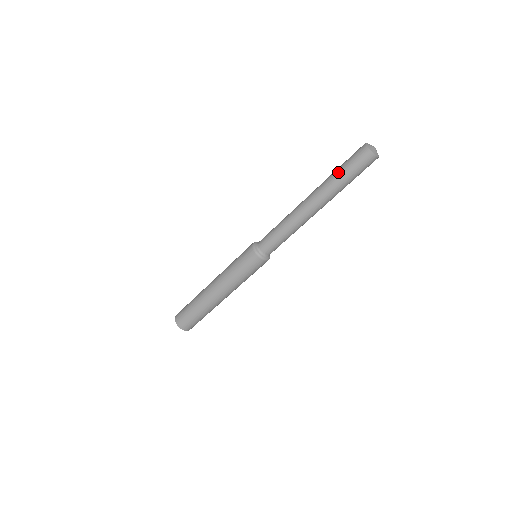
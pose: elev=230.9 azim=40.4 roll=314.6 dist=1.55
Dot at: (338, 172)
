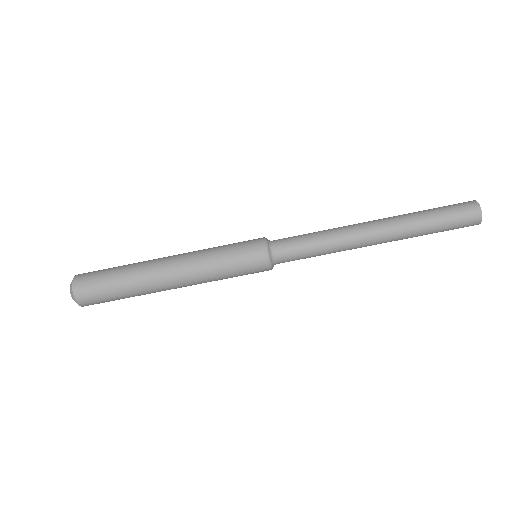
Dot at: (430, 214)
